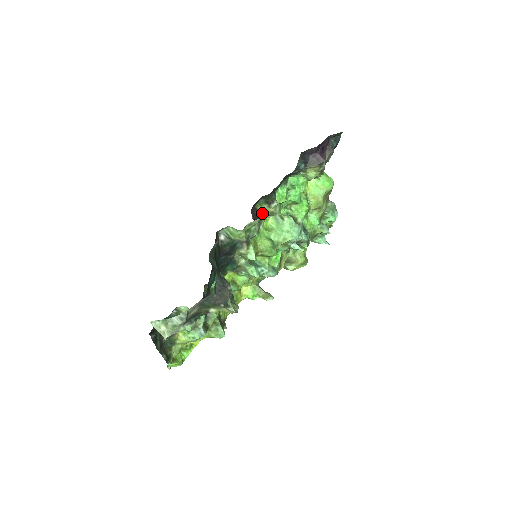
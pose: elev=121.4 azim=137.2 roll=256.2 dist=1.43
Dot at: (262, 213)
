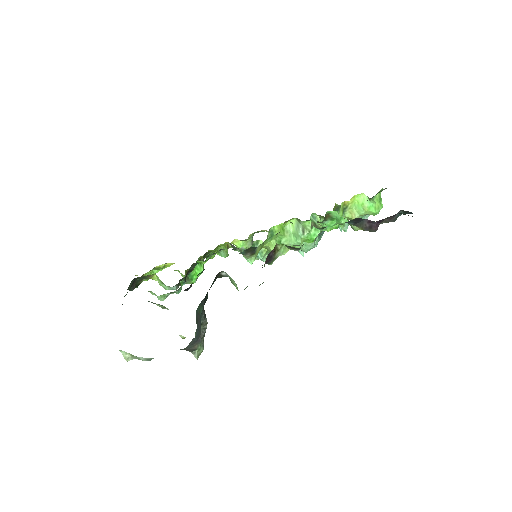
Dot at: (279, 252)
